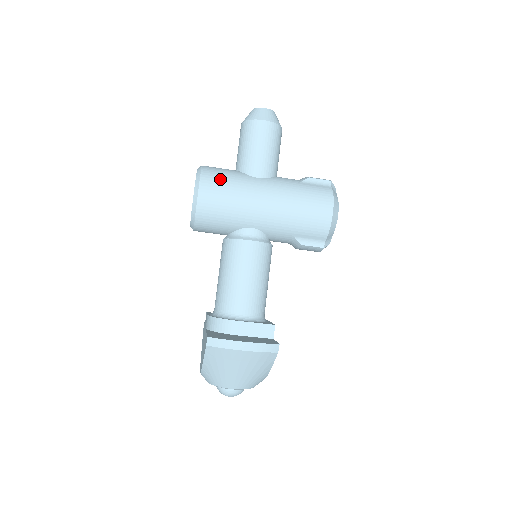
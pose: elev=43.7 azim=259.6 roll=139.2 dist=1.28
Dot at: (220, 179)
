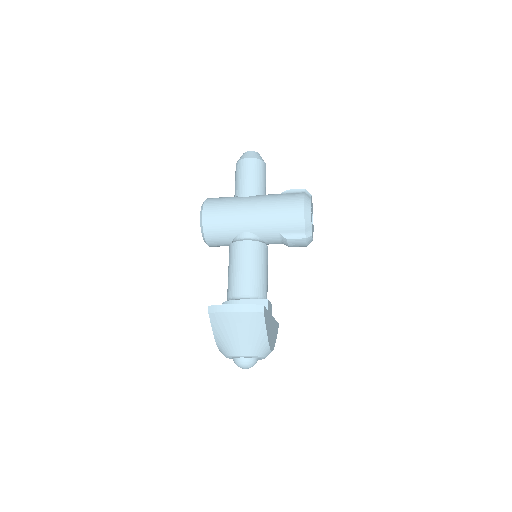
Dot at: (218, 202)
